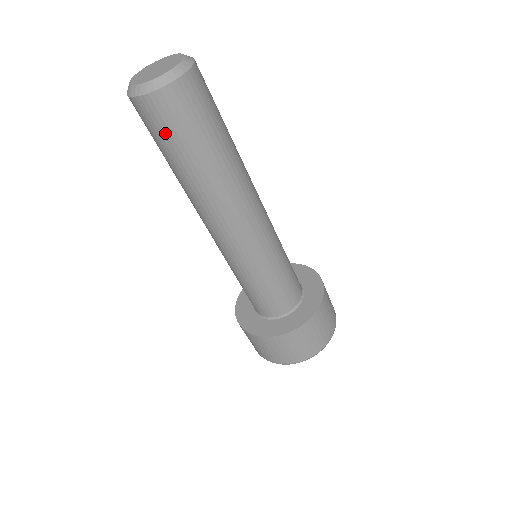
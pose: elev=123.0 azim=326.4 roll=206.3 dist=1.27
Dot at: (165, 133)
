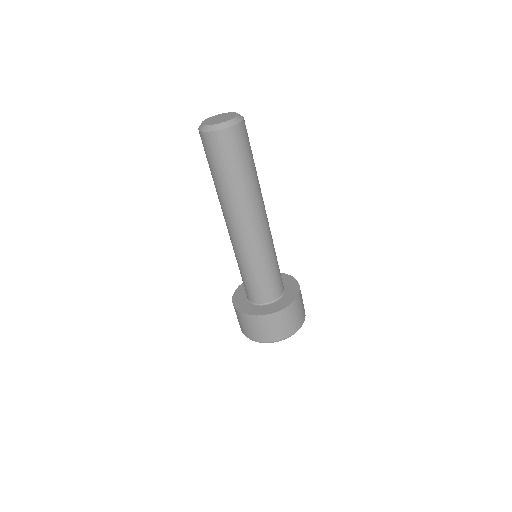
Dot at: (207, 155)
